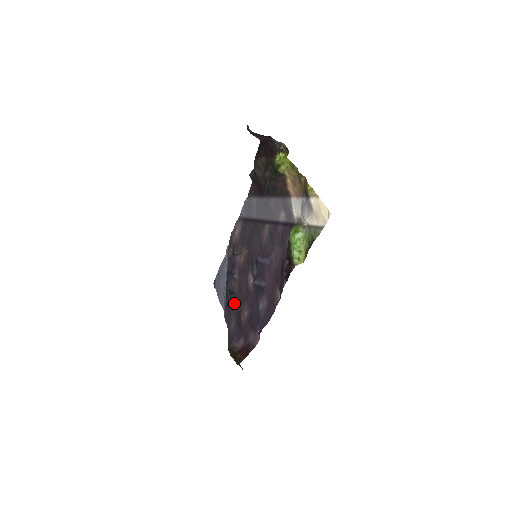
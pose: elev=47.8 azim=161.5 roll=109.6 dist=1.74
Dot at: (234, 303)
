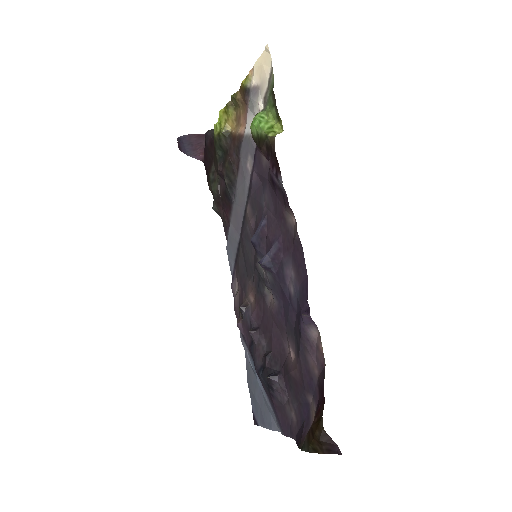
Dot at: (273, 371)
